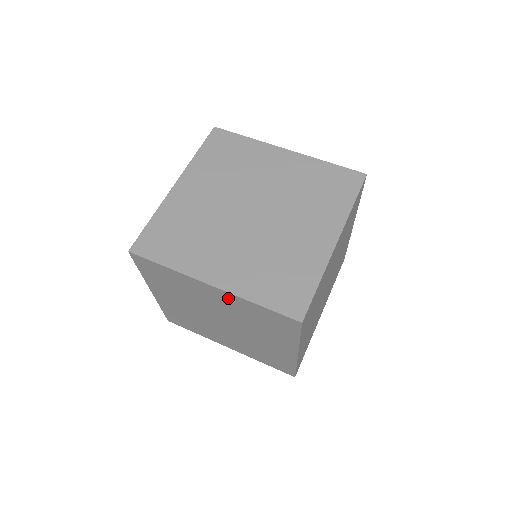
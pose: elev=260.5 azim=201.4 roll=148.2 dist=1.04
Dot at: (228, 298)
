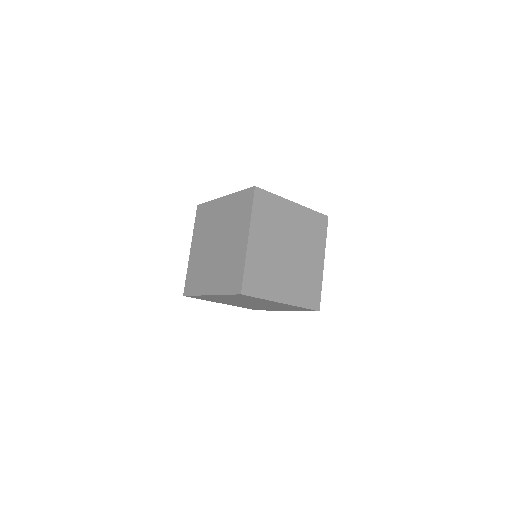
Dot at: (221, 296)
